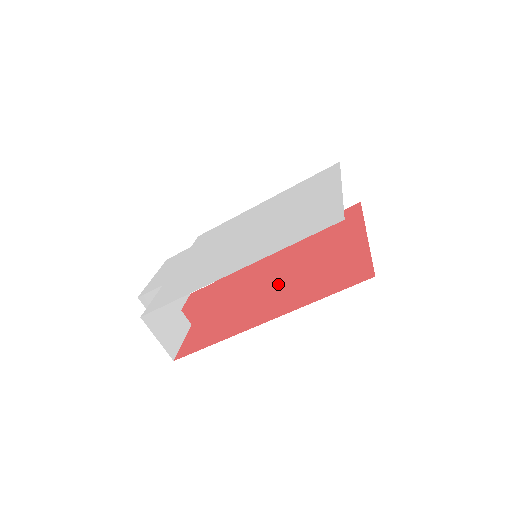
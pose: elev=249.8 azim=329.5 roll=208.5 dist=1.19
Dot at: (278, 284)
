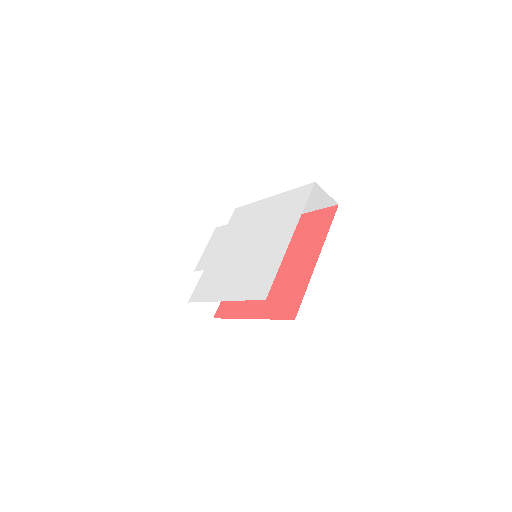
Dot at: occluded
